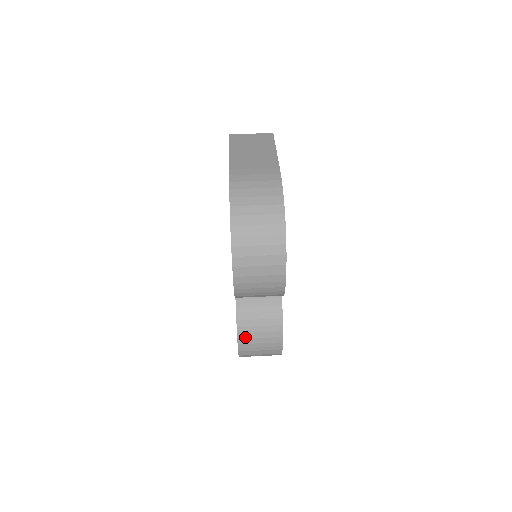
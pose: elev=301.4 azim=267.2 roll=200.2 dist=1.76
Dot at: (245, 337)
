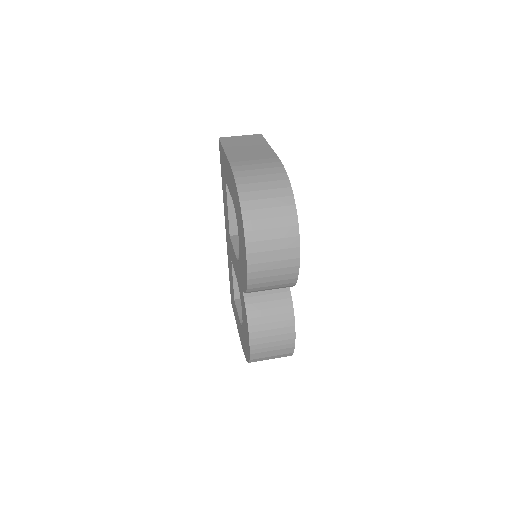
Dot at: (257, 336)
